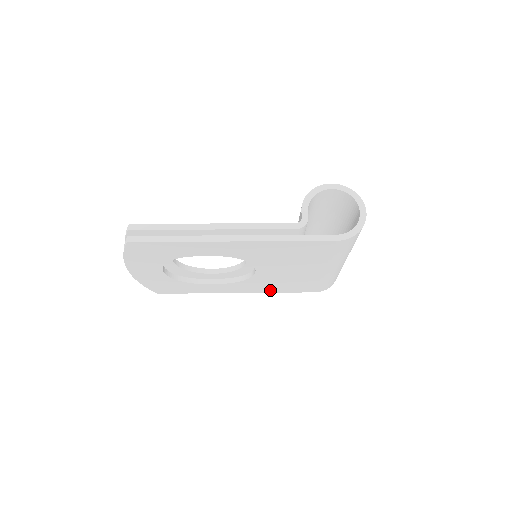
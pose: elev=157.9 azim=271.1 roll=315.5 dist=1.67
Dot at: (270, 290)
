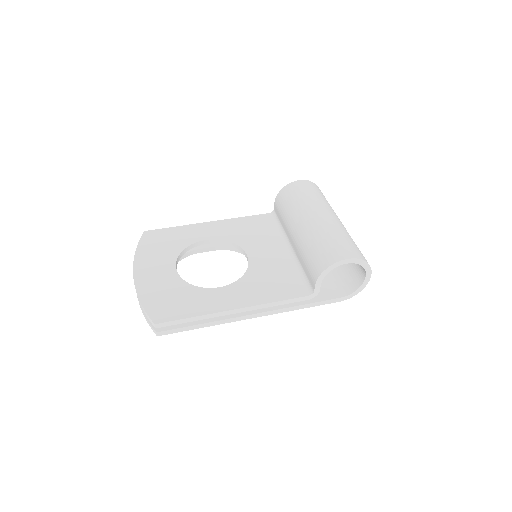
Dot at: occluded
